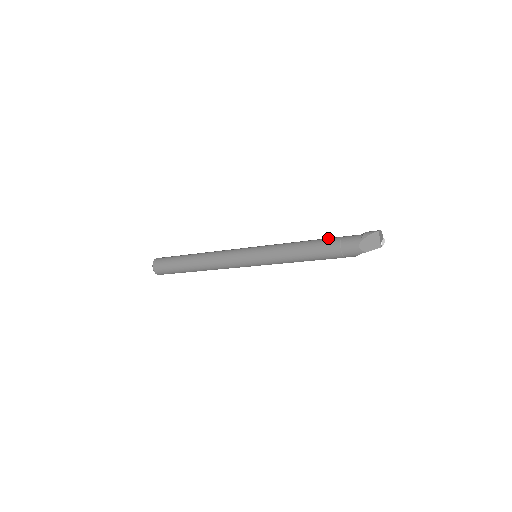
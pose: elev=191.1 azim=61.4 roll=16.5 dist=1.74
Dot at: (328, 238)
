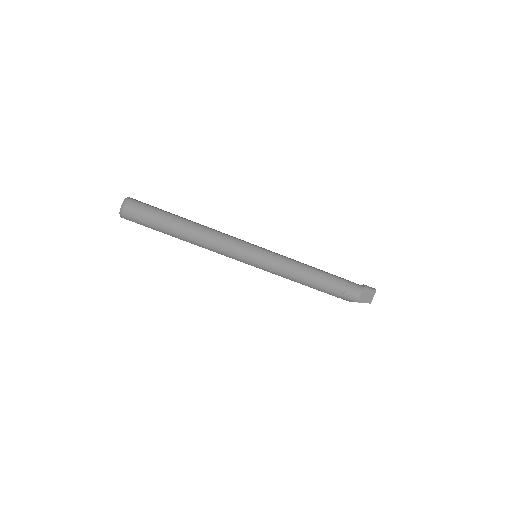
Dot at: occluded
